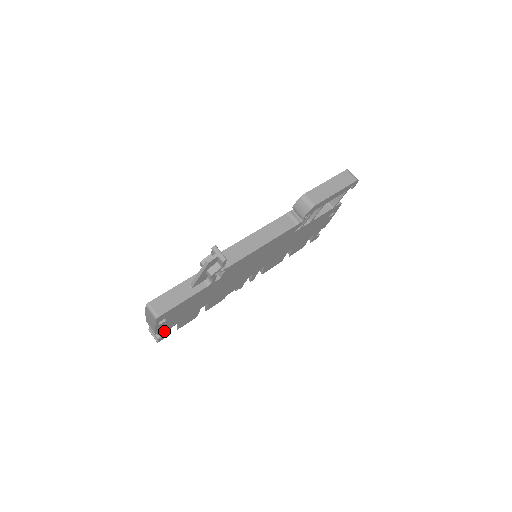
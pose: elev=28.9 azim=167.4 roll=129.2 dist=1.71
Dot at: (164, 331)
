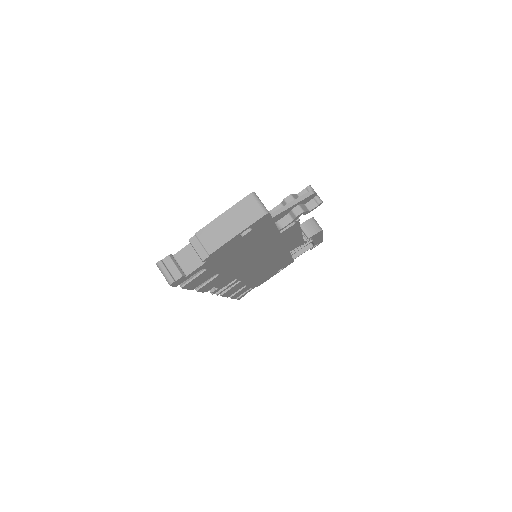
Dot at: (202, 264)
